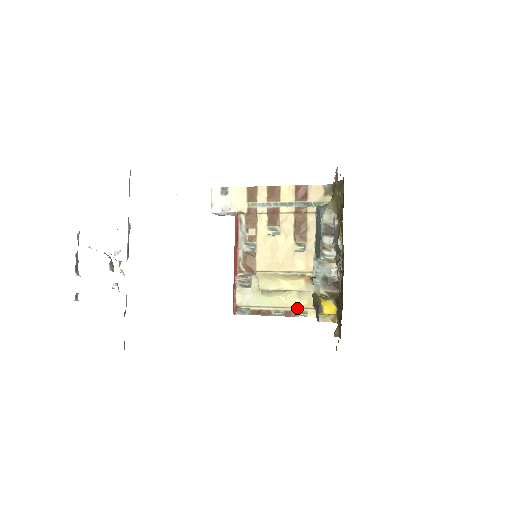
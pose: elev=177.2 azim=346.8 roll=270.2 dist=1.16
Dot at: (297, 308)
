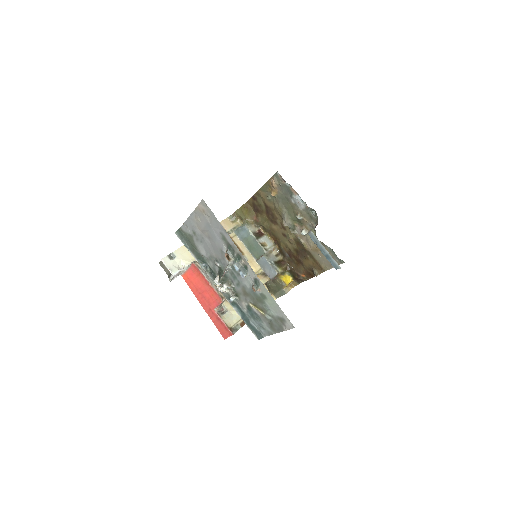
Dot at: occluded
